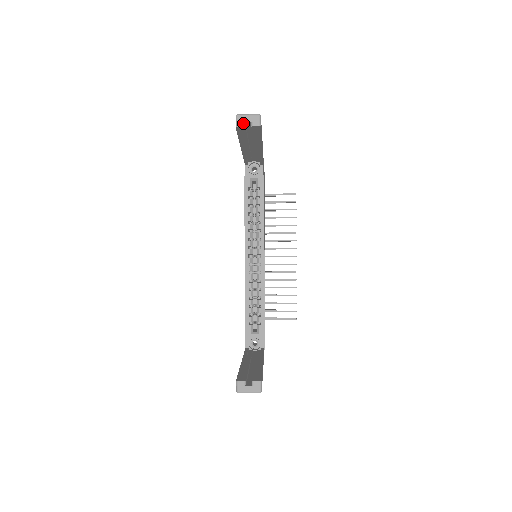
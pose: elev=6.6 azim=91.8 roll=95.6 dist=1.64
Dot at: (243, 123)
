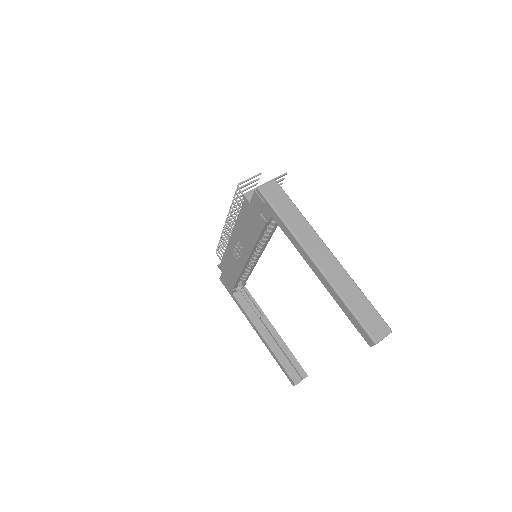
Dot at: occluded
